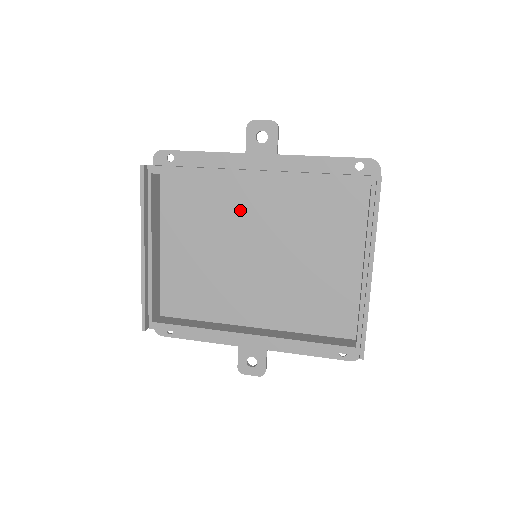
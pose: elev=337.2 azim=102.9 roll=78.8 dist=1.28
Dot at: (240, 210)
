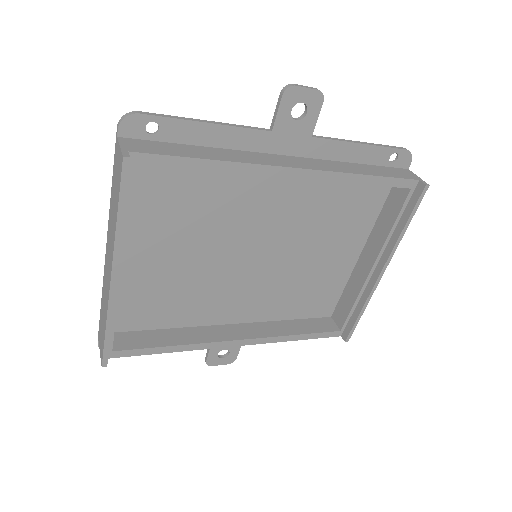
Dot at: (247, 204)
